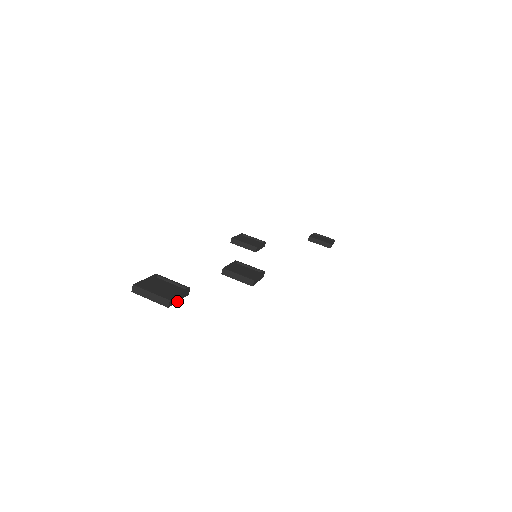
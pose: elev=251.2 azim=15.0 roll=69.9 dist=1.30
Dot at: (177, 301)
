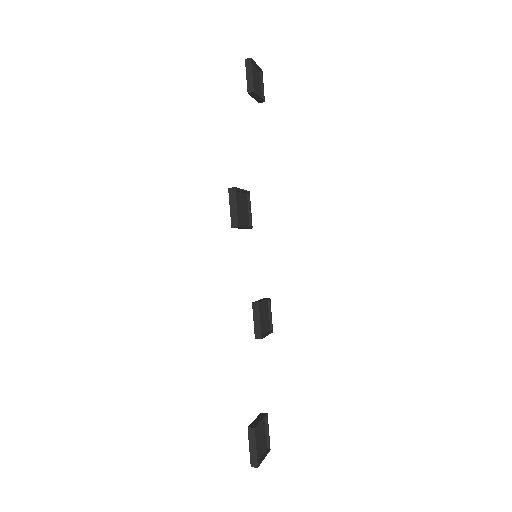
Dot at: occluded
